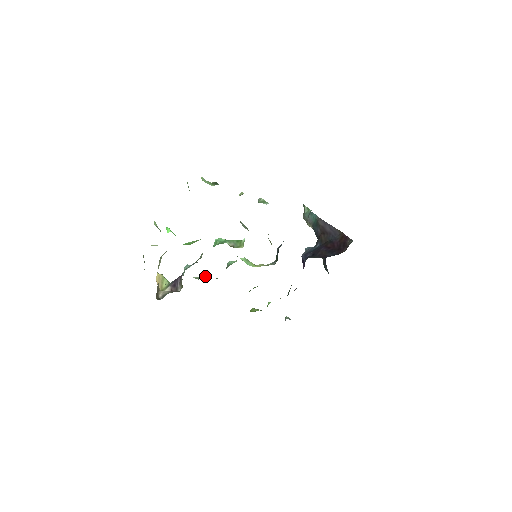
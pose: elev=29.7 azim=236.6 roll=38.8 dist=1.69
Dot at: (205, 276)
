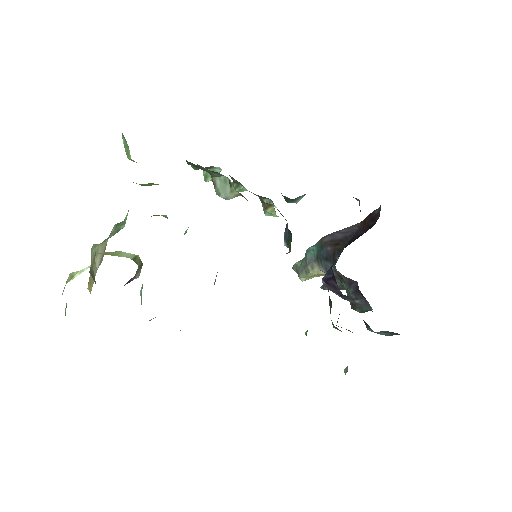
Dot at: occluded
